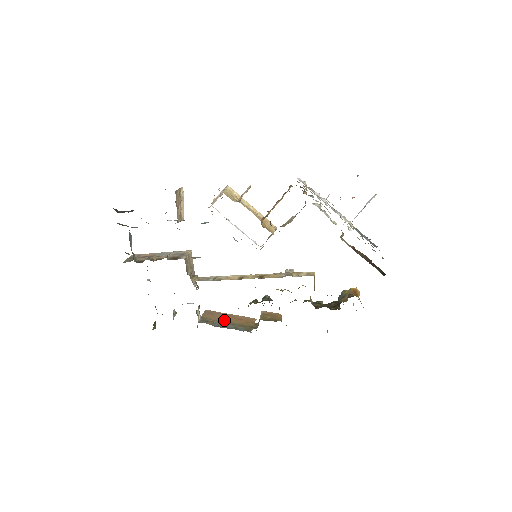
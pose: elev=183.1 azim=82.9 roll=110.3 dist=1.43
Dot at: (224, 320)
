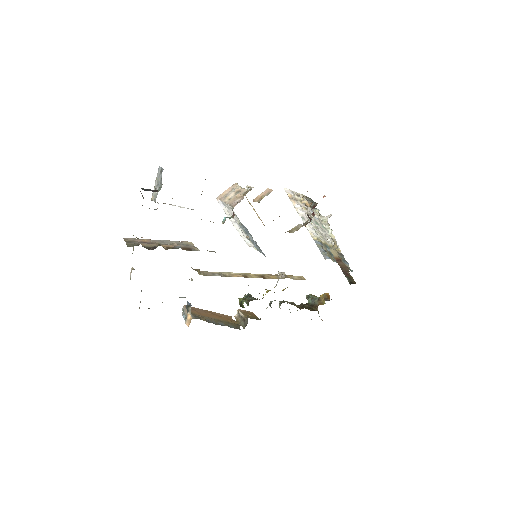
Dot at: (210, 317)
